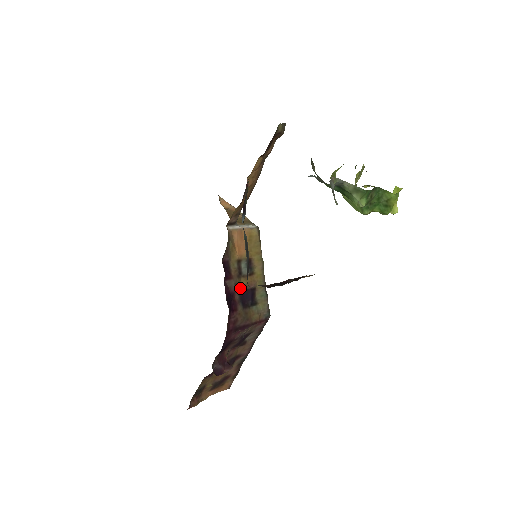
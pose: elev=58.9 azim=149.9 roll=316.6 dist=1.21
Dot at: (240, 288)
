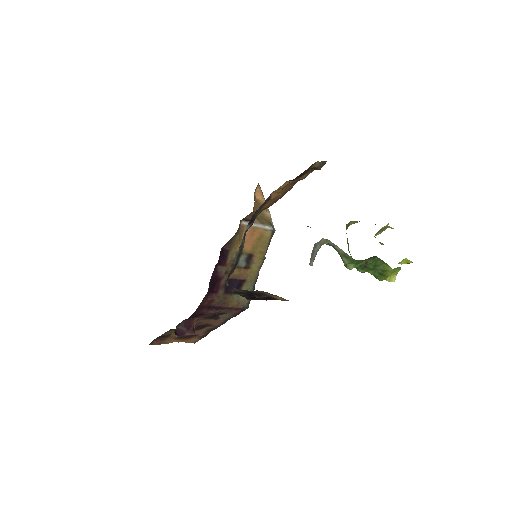
Dot at: (230, 276)
